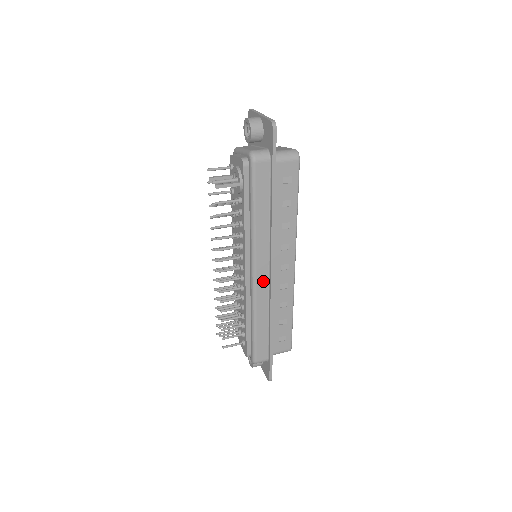
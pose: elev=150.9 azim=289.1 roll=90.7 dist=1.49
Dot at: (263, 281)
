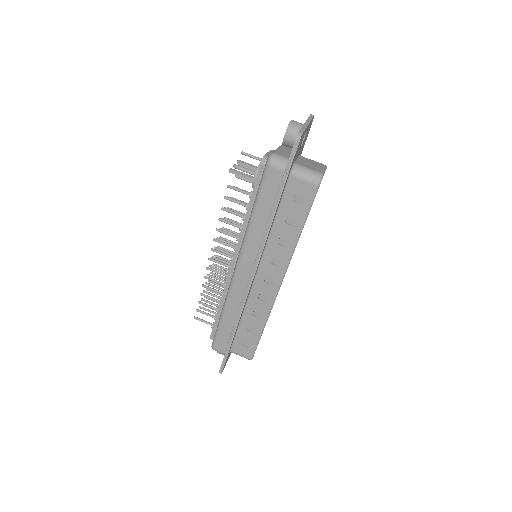
Dot at: (242, 281)
